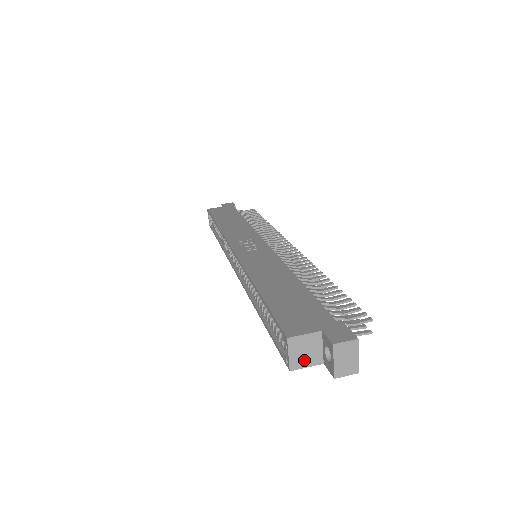
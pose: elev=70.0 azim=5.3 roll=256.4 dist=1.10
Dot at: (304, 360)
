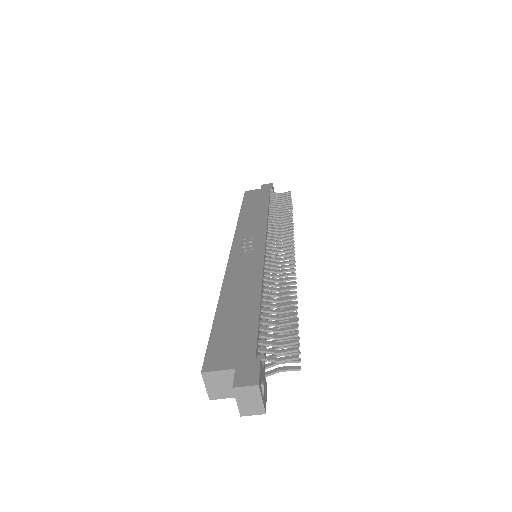
Dot at: (222, 392)
